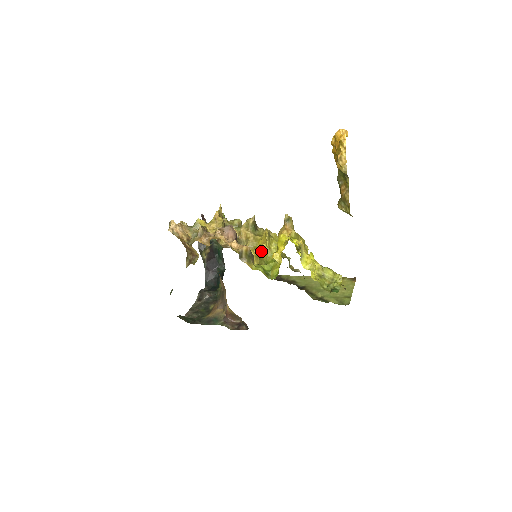
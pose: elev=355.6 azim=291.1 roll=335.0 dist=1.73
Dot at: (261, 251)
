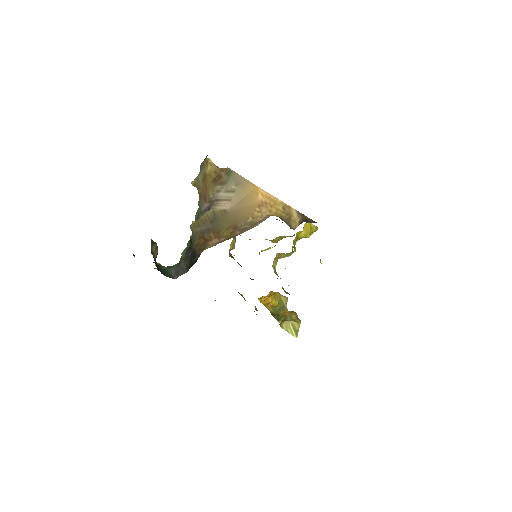
Dot at: occluded
